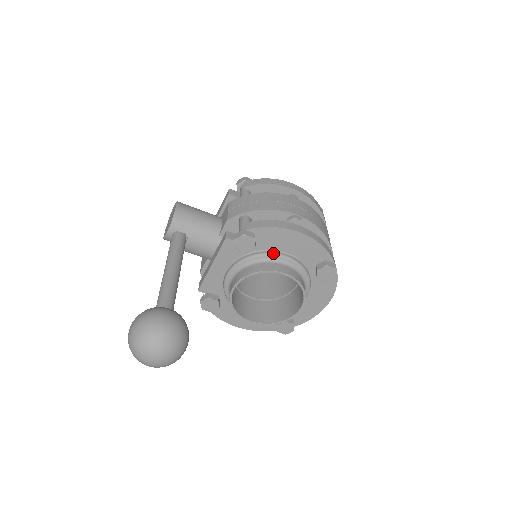
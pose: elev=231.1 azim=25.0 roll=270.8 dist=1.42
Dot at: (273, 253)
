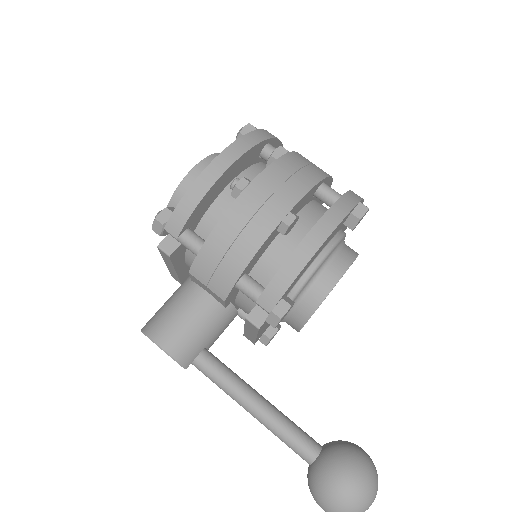
Dot at: (307, 278)
